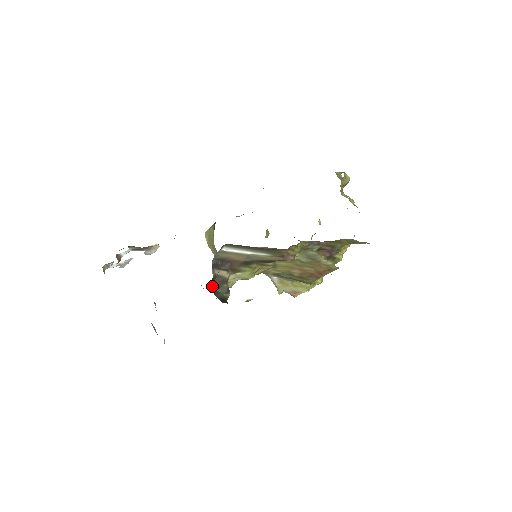
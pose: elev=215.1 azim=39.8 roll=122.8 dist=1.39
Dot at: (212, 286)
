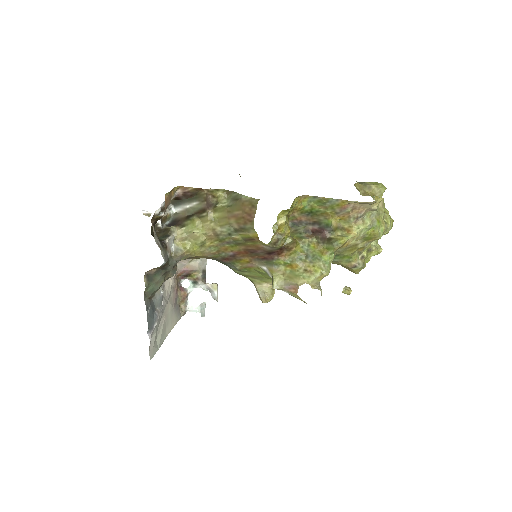
Dot at: (158, 234)
